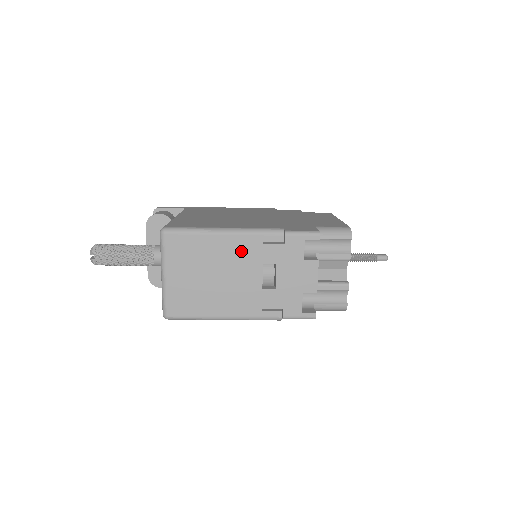
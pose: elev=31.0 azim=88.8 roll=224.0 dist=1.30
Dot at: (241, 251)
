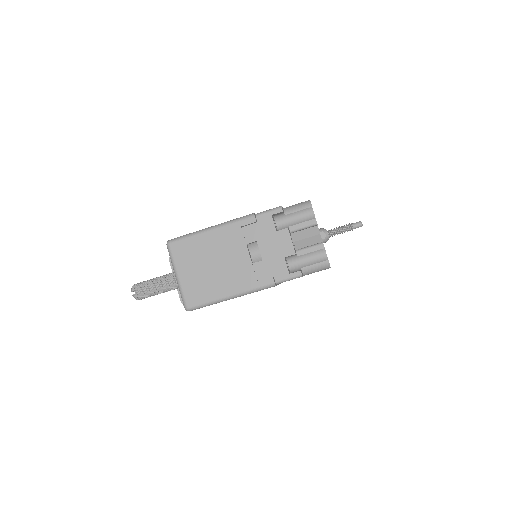
Dot at: (227, 239)
